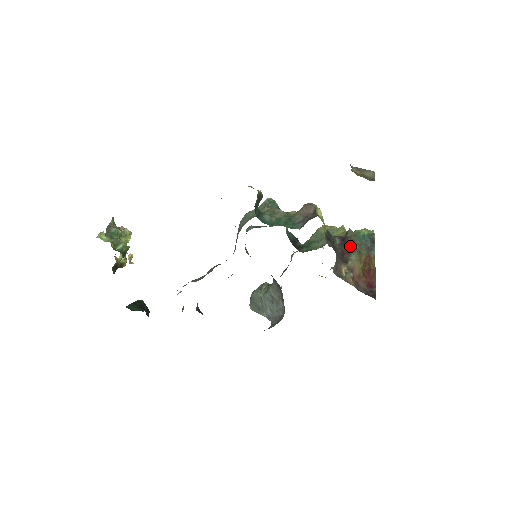
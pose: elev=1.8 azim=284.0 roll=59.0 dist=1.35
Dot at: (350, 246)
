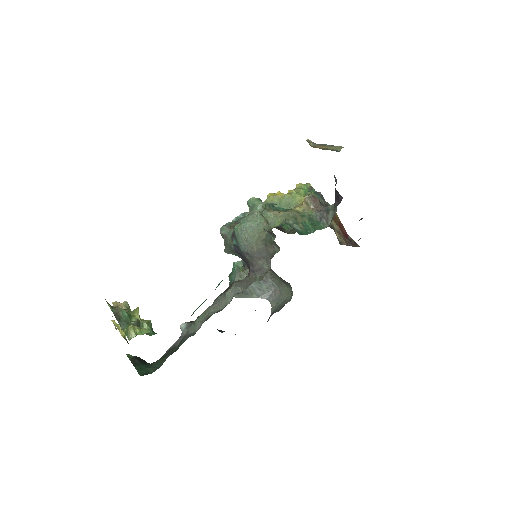
Dot at: occluded
